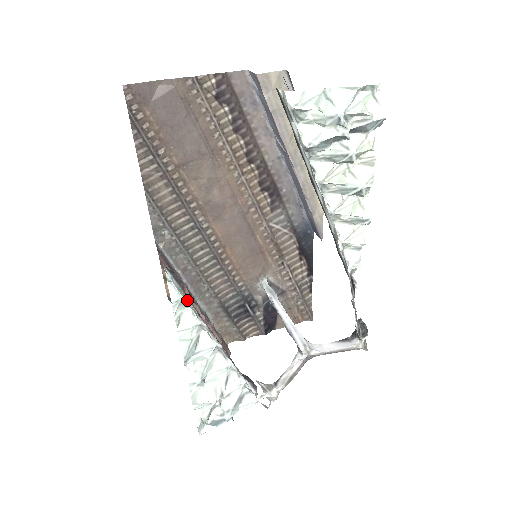
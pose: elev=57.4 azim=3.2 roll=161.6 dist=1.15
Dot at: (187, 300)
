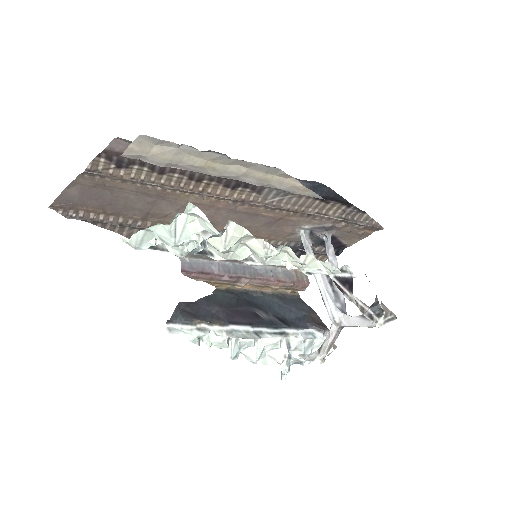
Dot at: (207, 326)
